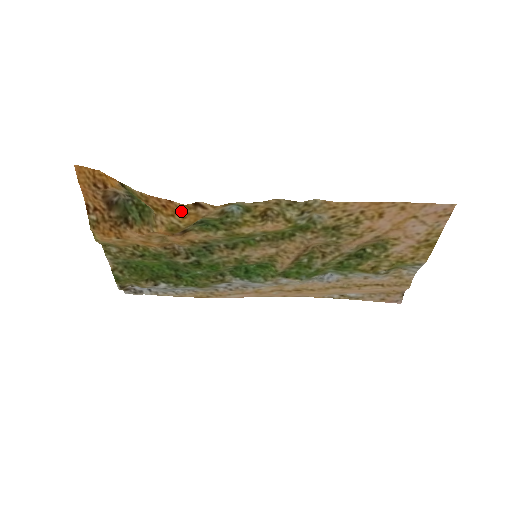
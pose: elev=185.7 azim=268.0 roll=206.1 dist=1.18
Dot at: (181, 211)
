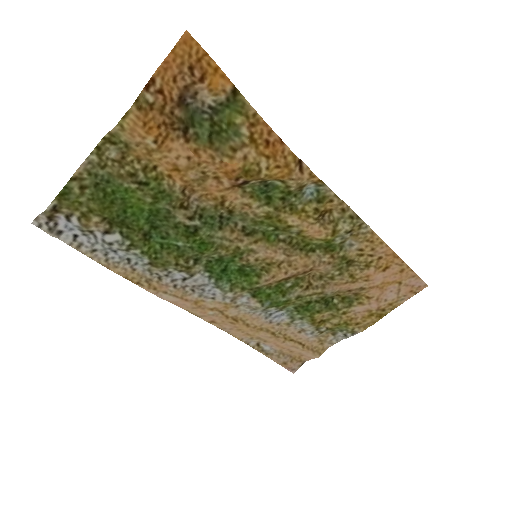
Dot at: (283, 158)
